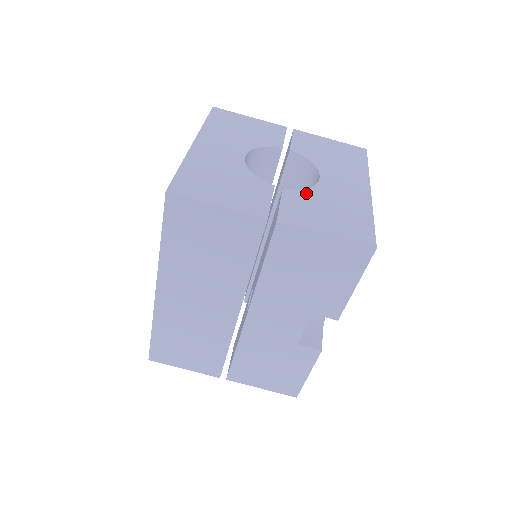
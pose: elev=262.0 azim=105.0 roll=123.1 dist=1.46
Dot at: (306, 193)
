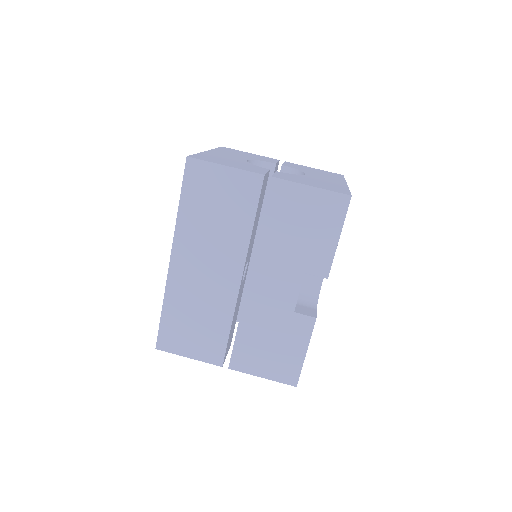
Dot at: (295, 175)
